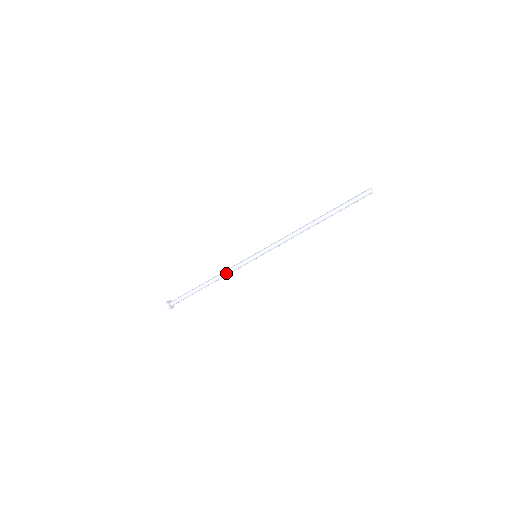
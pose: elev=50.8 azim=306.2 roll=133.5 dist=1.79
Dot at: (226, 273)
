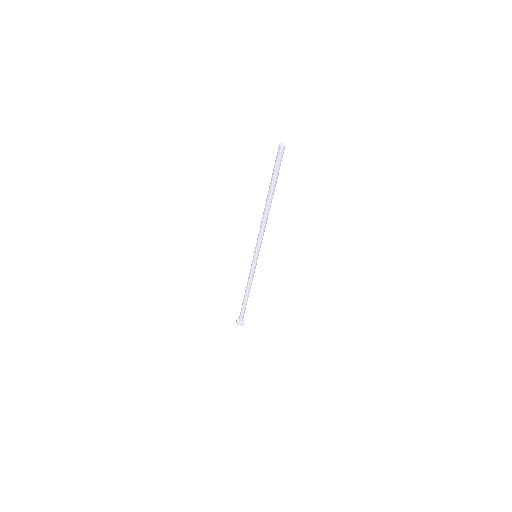
Dot at: (249, 281)
